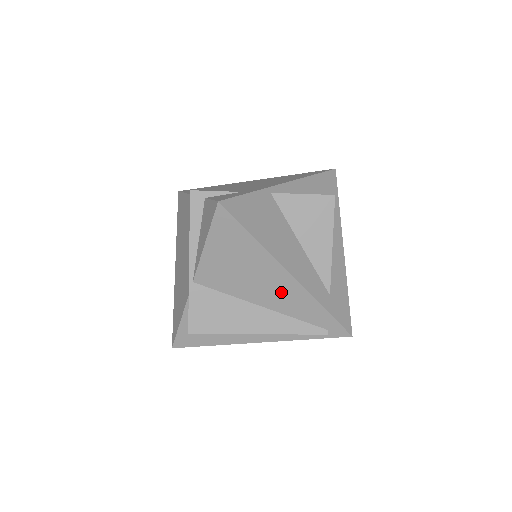
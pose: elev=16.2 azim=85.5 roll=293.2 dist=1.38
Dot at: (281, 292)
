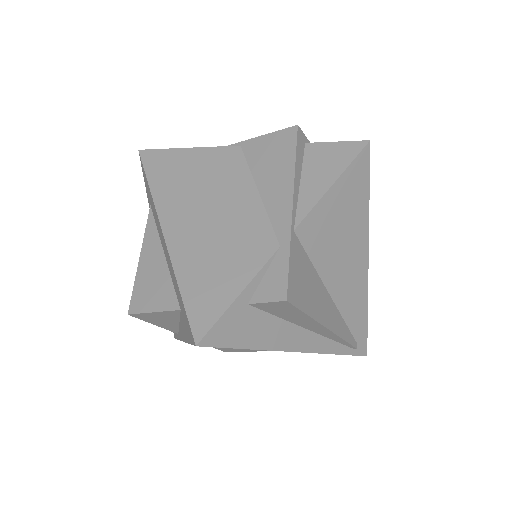
Dot at: (352, 279)
